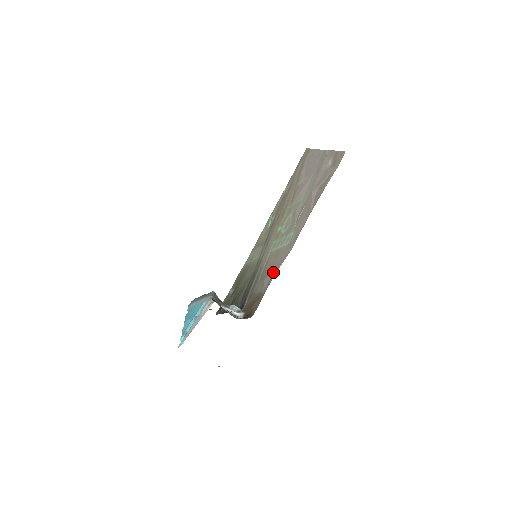
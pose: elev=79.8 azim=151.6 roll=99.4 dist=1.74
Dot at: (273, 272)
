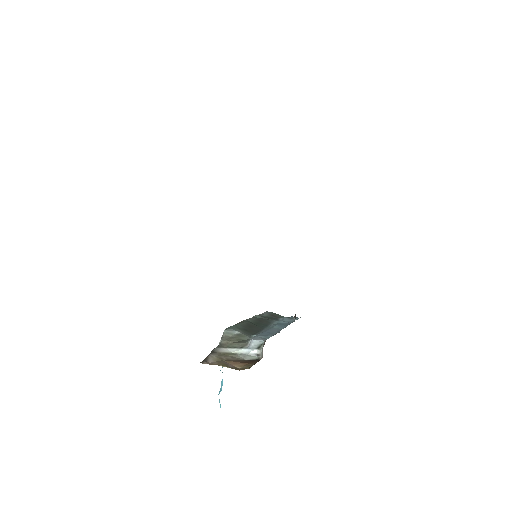
Dot at: occluded
